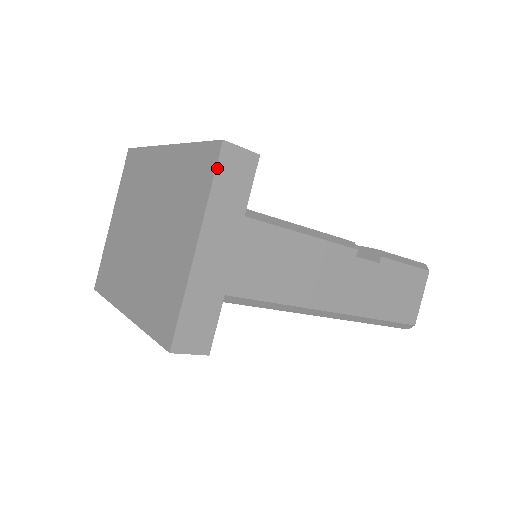
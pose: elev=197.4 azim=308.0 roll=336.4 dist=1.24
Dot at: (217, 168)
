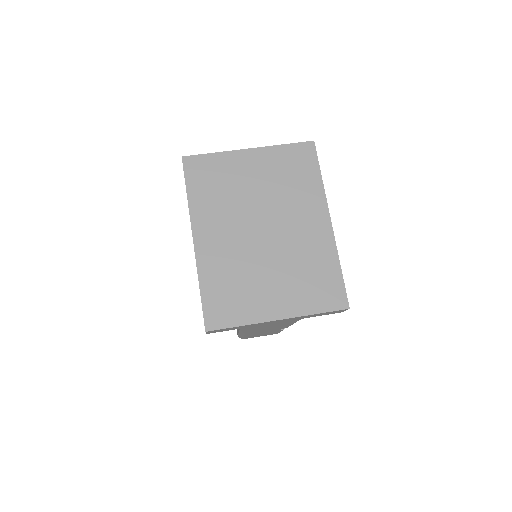
Dot at: occluded
